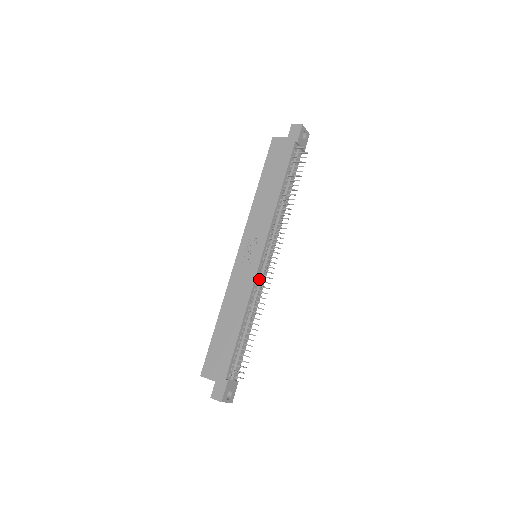
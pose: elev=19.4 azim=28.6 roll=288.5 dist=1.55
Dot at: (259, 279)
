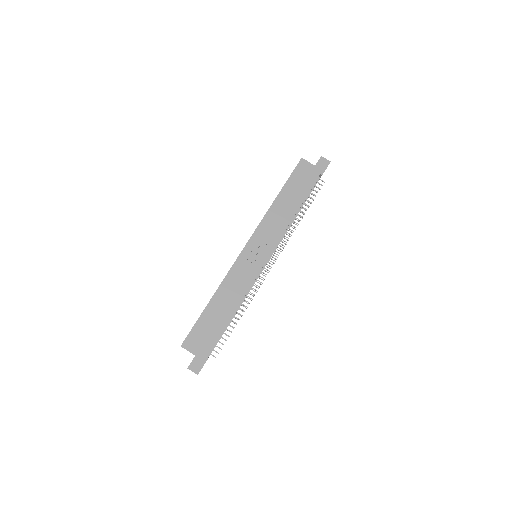
Dot at: occluded
